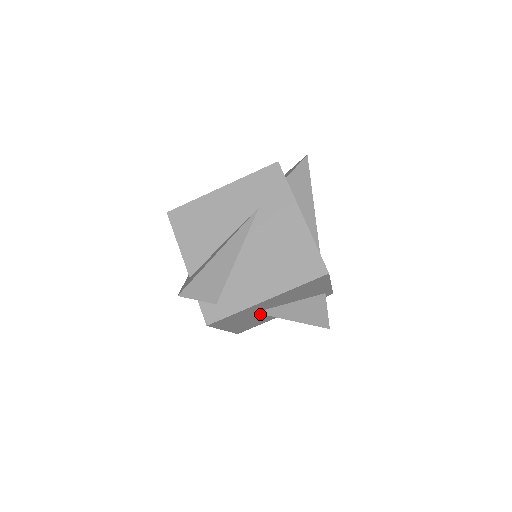
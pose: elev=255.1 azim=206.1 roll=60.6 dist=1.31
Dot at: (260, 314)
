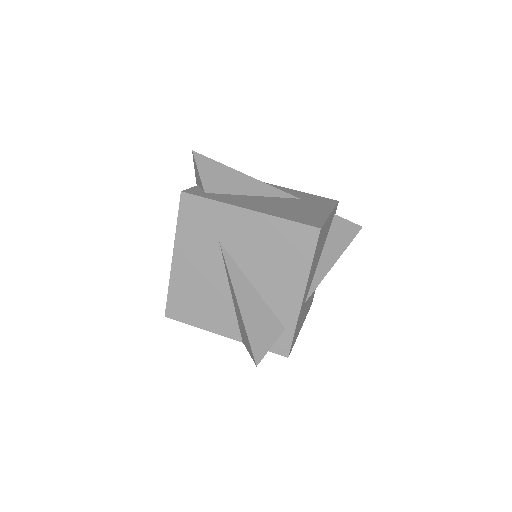
Dot at: (217, 267)
